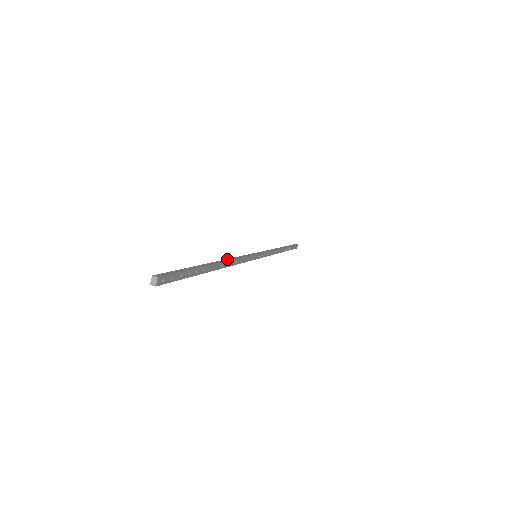
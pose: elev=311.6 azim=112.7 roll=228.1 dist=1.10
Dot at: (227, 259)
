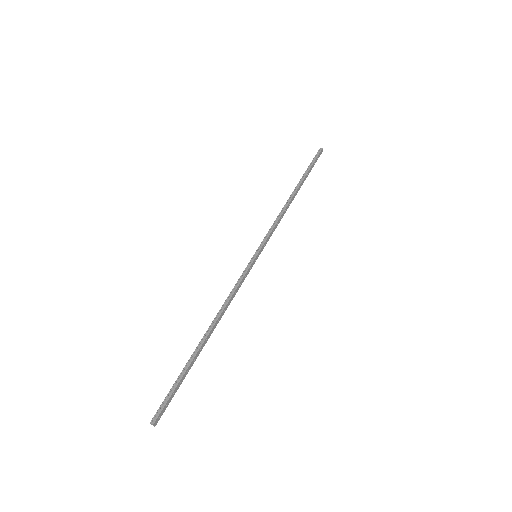
Dot at: (219, 312)
